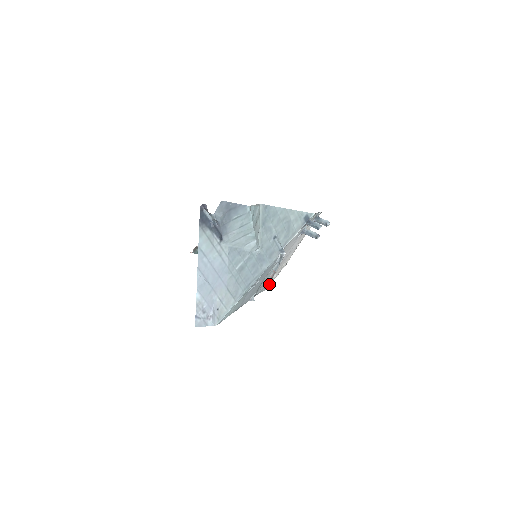
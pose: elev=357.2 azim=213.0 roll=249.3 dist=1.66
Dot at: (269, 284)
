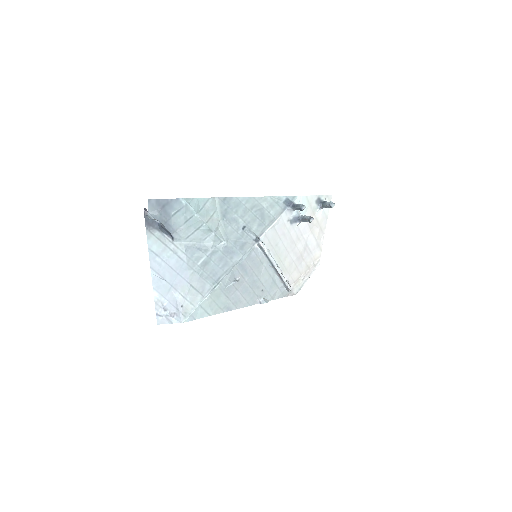
Dot at: (288, 285)
